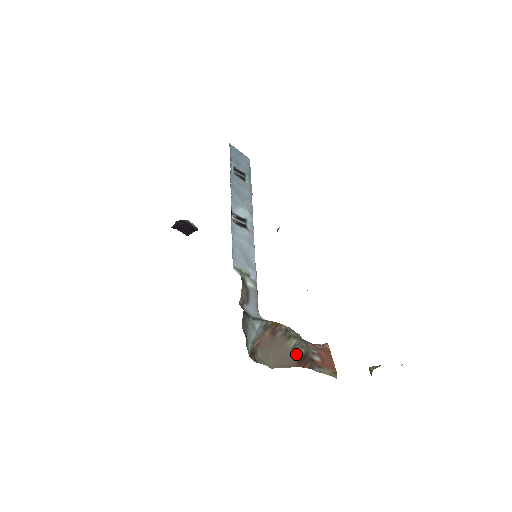
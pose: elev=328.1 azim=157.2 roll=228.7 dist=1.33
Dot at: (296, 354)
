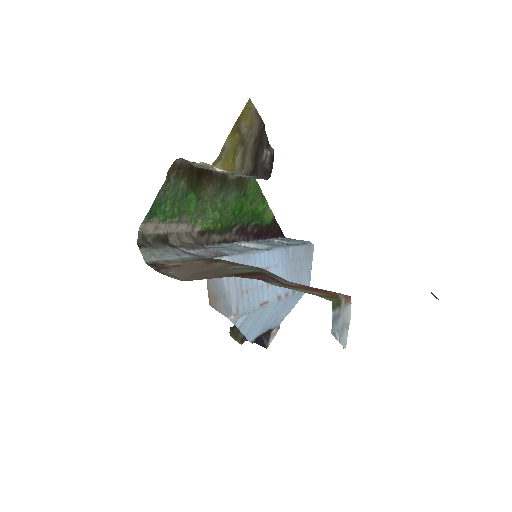
Dot at: (239, 271)
